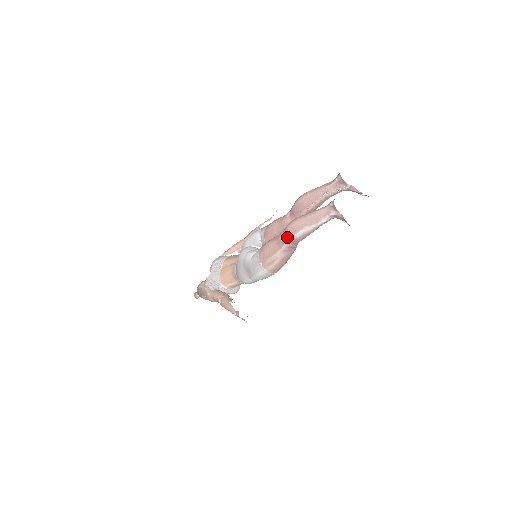
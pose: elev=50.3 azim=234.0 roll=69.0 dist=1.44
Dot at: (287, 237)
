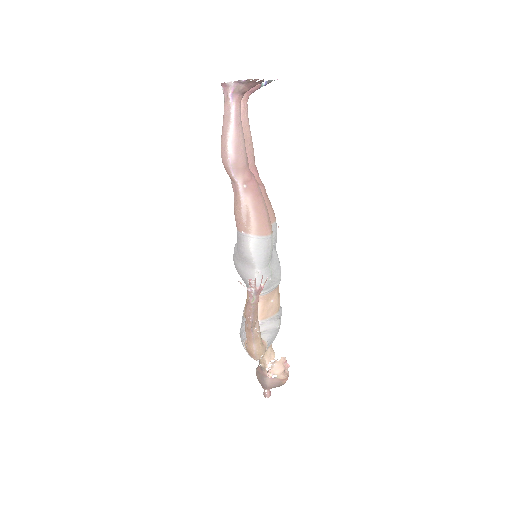
Dot at: (227, 167)
